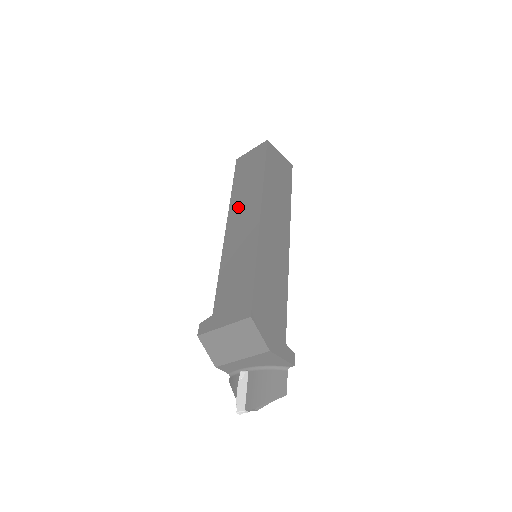
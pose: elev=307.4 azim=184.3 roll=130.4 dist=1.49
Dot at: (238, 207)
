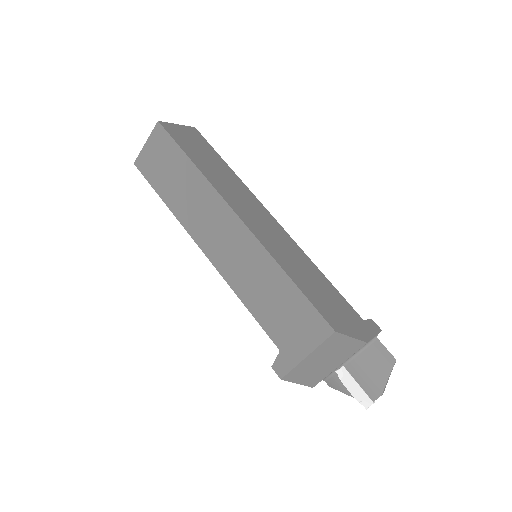
Dot at: (196, 221)
